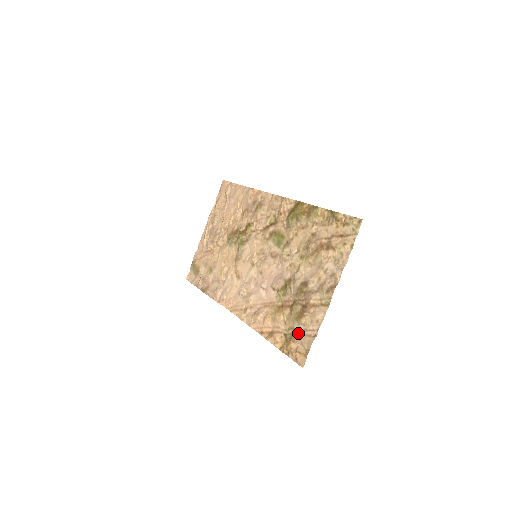
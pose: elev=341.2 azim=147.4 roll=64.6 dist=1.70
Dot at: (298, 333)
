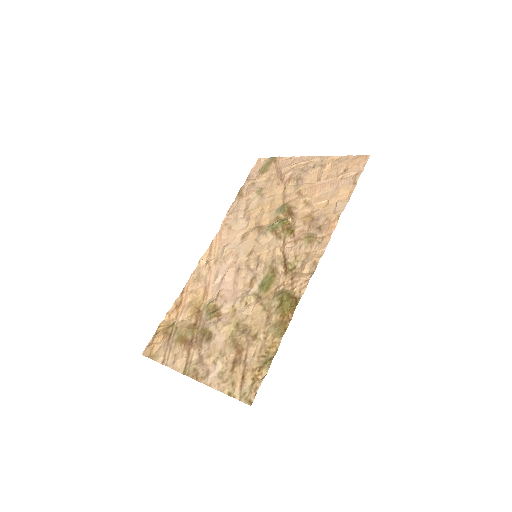
Dot at: (170, 340)
